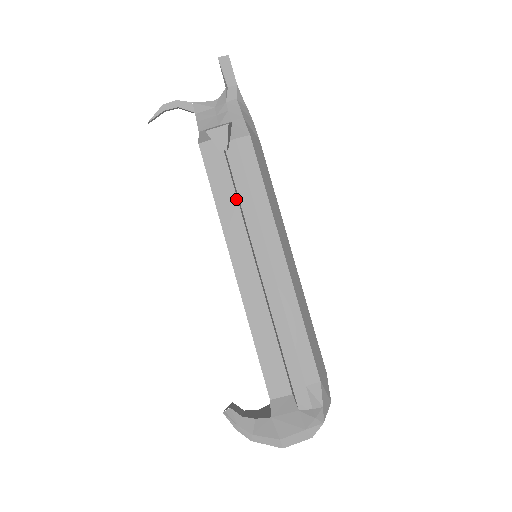
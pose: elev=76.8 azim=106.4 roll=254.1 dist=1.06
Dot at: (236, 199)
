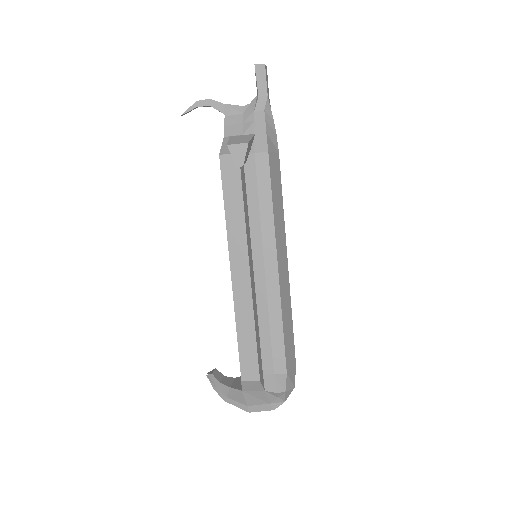
Dot at: (243, 212)
